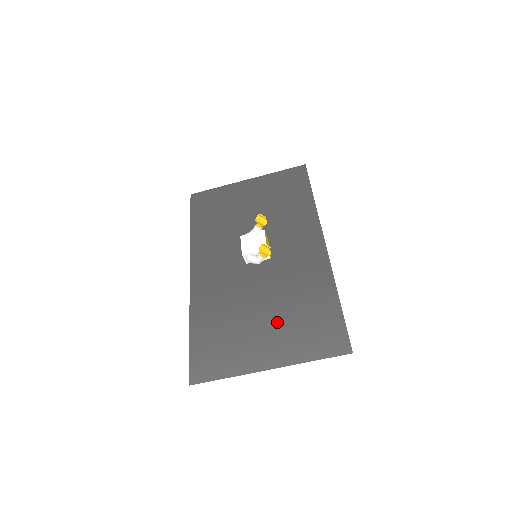
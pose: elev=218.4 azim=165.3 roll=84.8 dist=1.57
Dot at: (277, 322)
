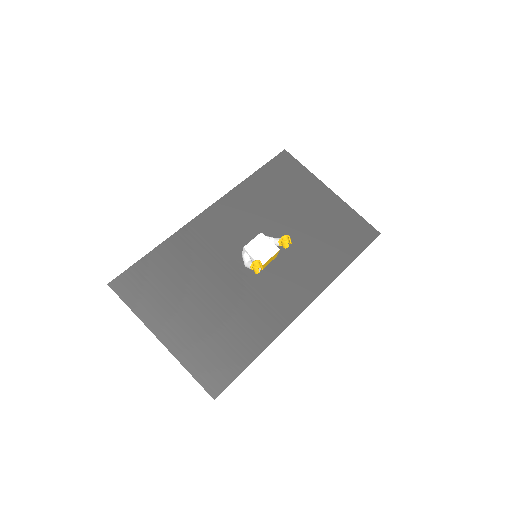
Dot at: (205, 318)
